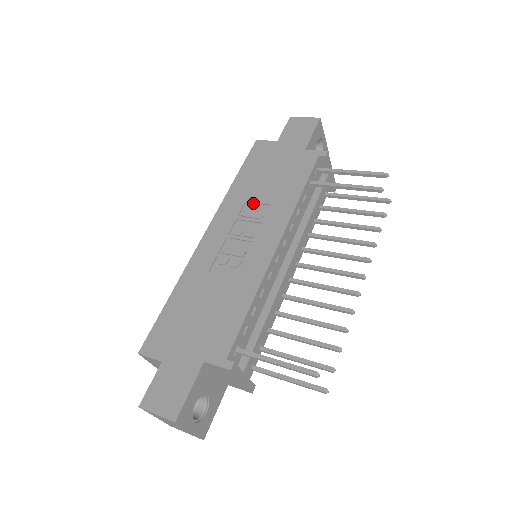
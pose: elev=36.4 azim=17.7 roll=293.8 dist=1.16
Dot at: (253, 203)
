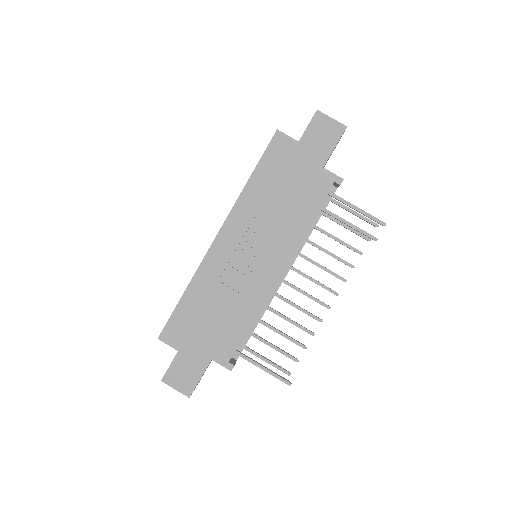
Dot at: (264, 217)
